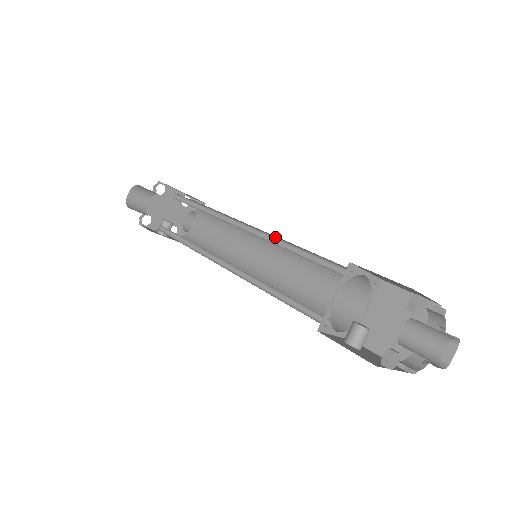
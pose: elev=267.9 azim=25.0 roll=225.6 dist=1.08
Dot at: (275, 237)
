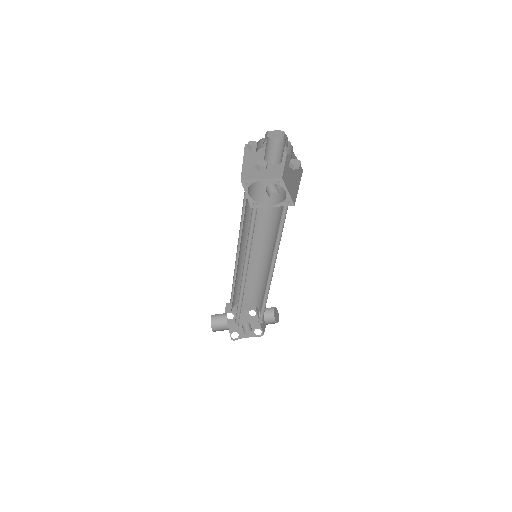
Dot at: (241, 231)
